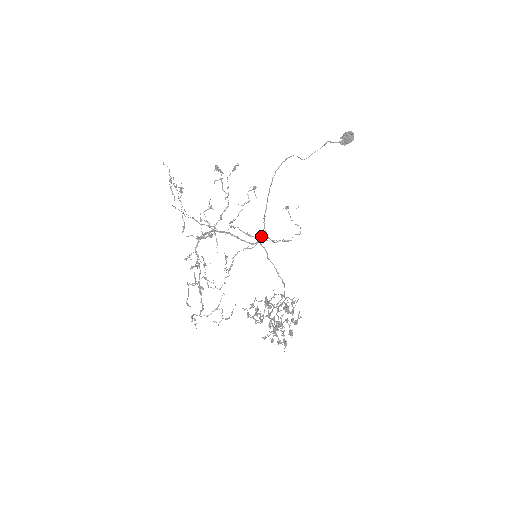
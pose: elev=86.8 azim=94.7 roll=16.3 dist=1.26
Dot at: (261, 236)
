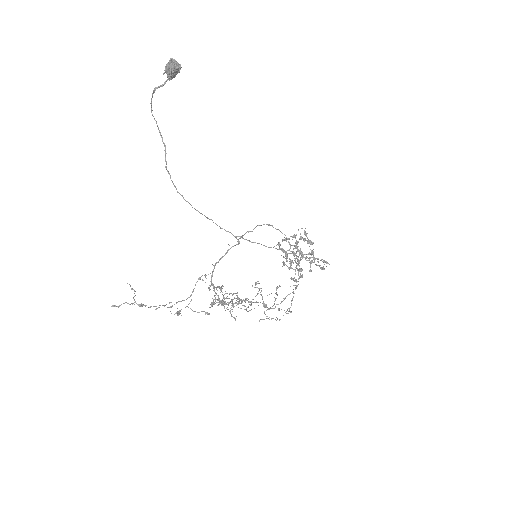
Dot at: occluded
